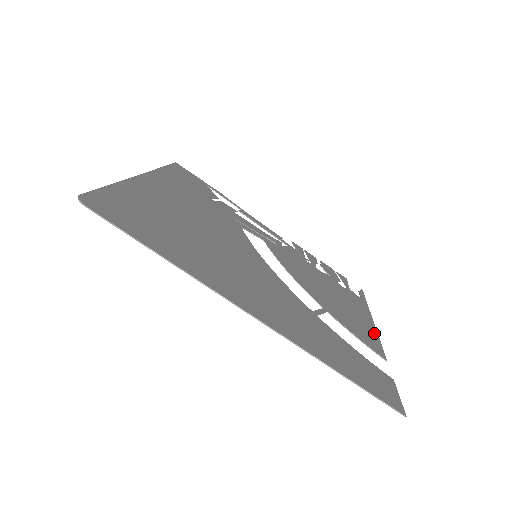
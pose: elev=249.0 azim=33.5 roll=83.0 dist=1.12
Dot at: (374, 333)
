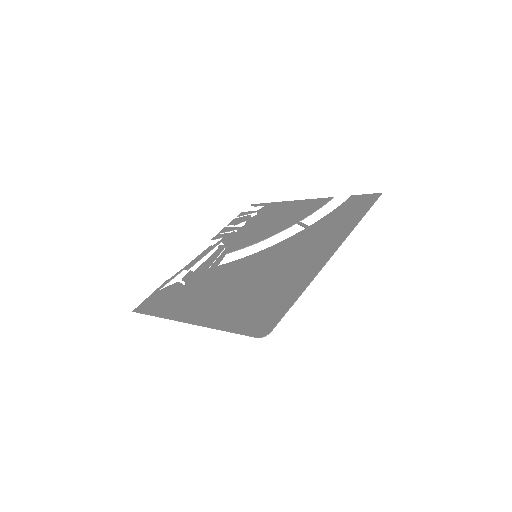
Dot at: (306, 201)
